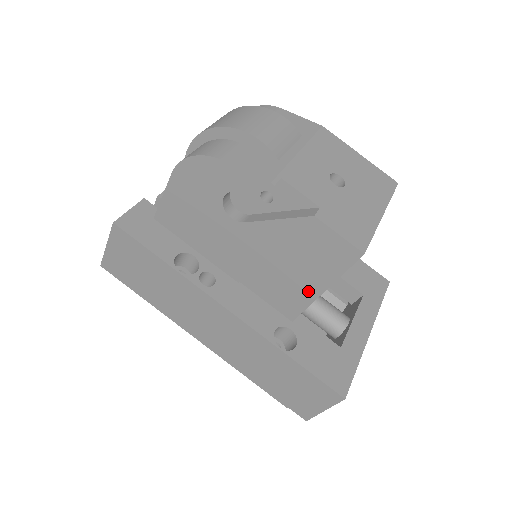
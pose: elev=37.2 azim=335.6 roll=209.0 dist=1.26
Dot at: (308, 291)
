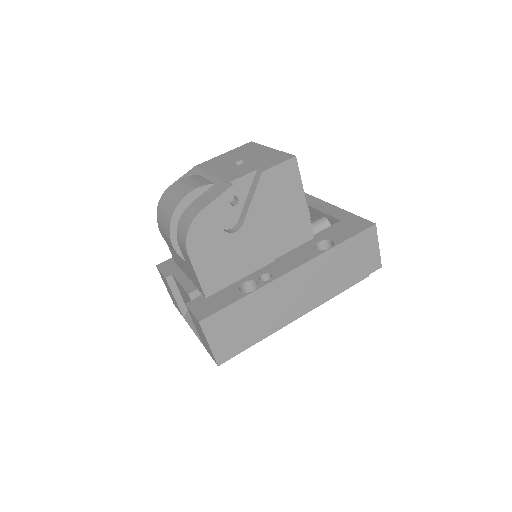
Dot at: (301, 211)
